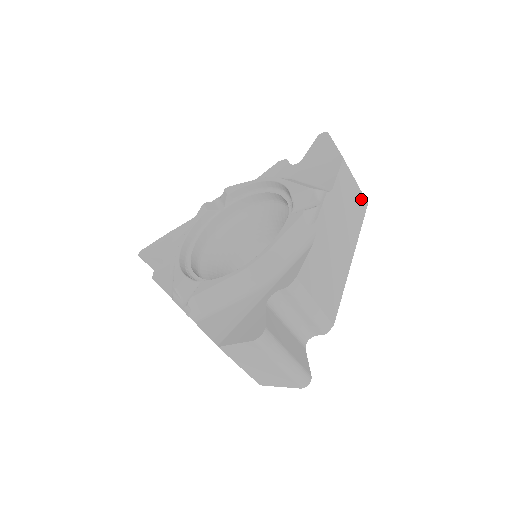
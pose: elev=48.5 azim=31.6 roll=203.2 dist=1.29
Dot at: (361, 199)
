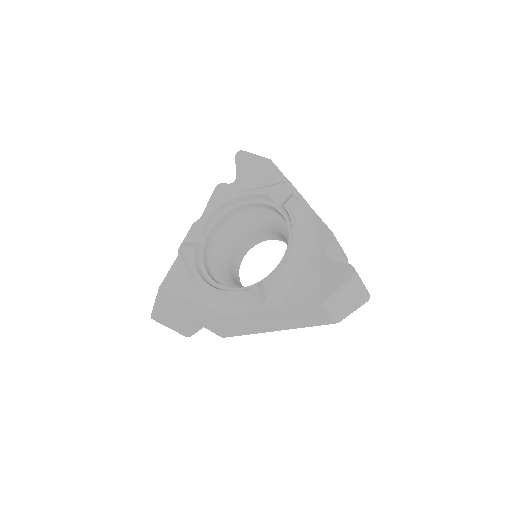
Dot at: occluded
